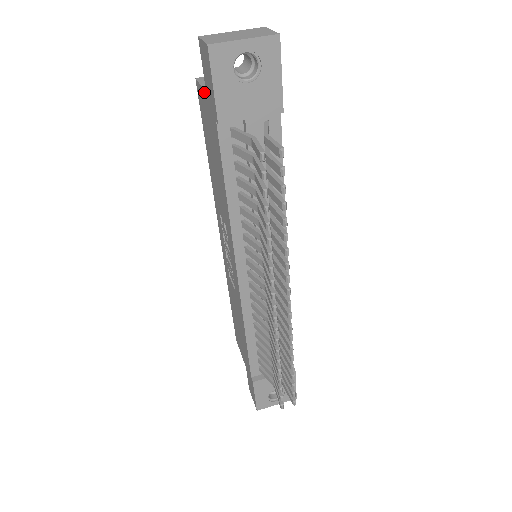
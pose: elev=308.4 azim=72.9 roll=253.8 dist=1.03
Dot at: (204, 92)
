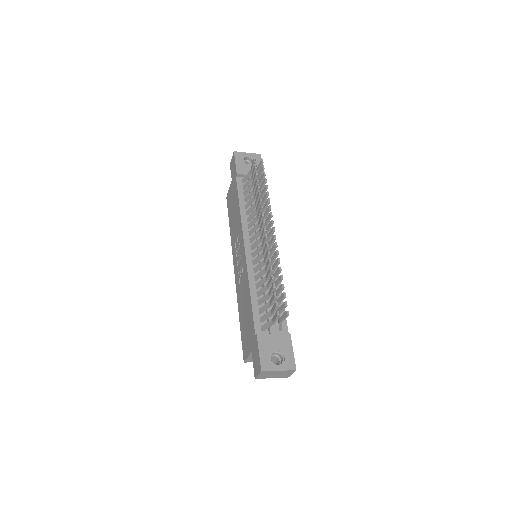
Dot at: (231, 184)
